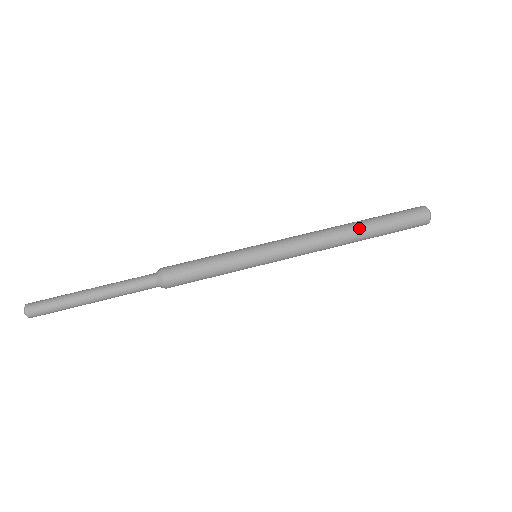
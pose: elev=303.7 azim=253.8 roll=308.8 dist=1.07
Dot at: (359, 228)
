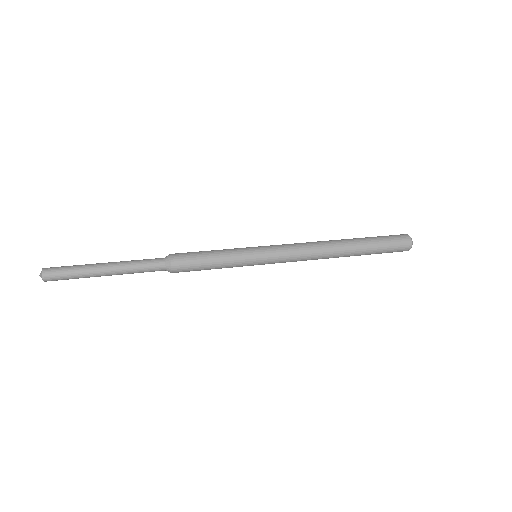
Dot at: occluded
